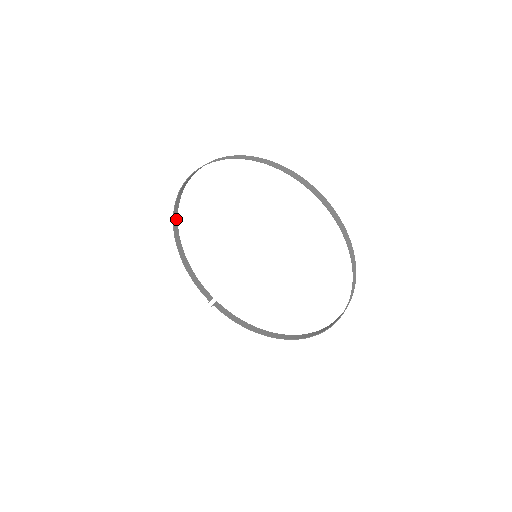
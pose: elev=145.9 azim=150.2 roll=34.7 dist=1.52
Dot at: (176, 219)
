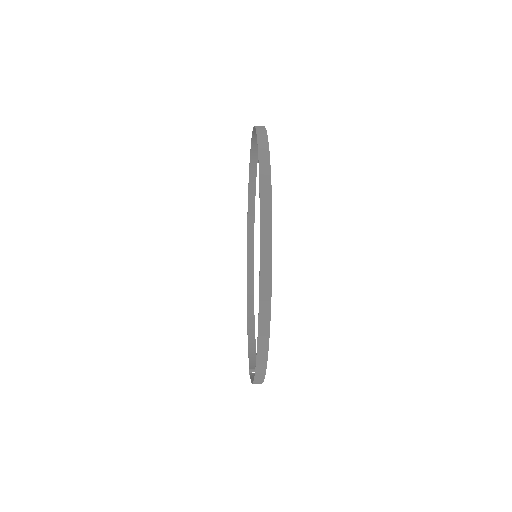
Dot at: (252, 285)
